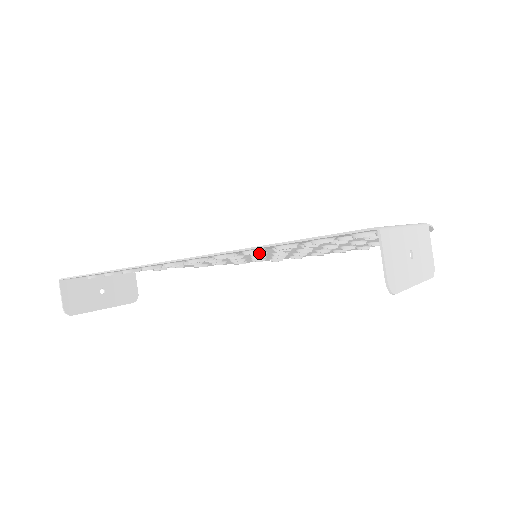
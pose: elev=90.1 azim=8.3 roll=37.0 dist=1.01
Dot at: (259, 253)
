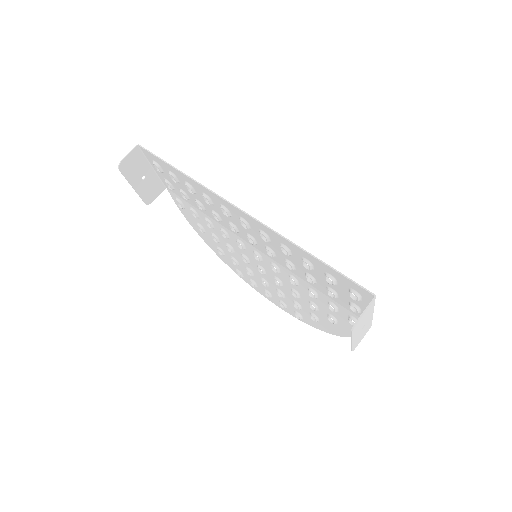
Dot at: (272, 255)
